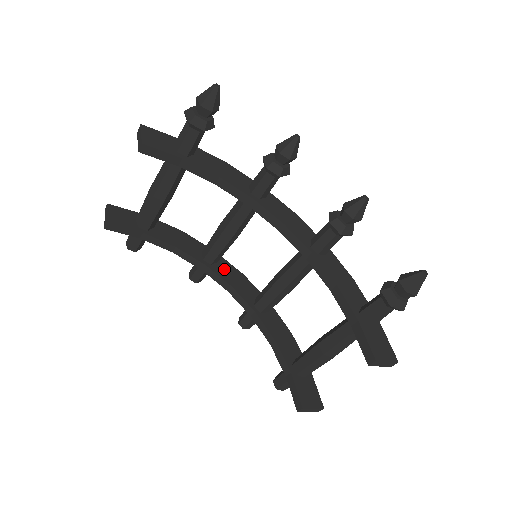
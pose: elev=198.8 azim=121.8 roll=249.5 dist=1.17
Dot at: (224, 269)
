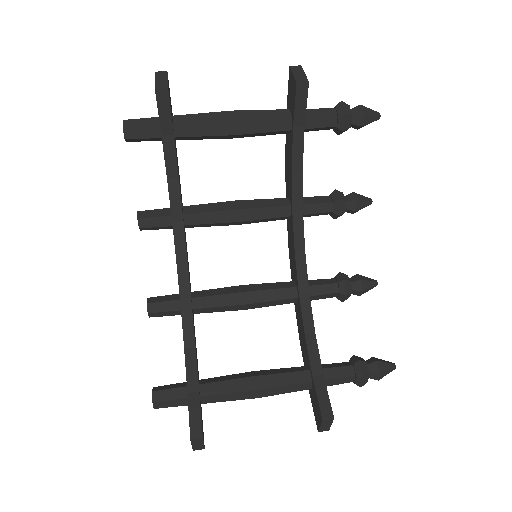
Dot at: occluded
